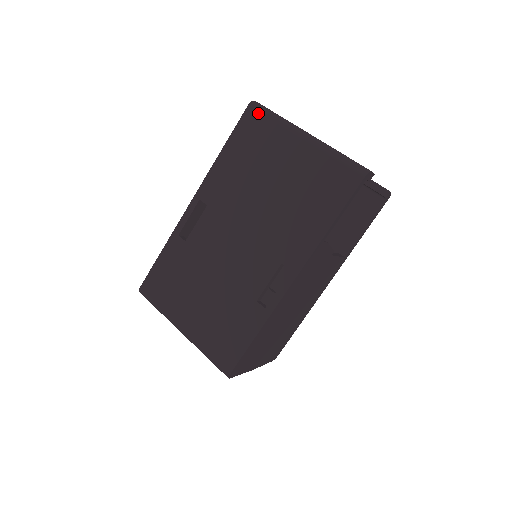
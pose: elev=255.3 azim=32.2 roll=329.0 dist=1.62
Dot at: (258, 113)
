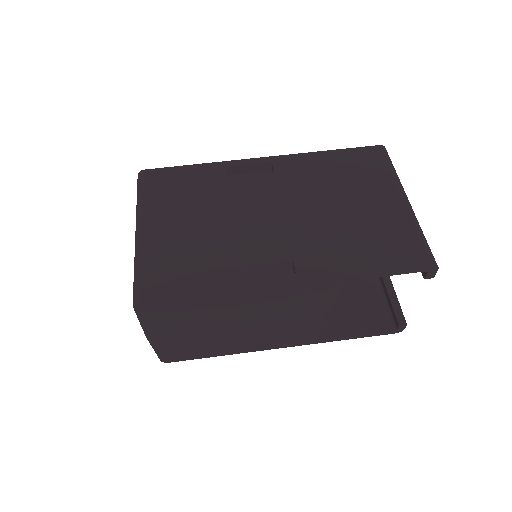
Dot at: (383, 155)
